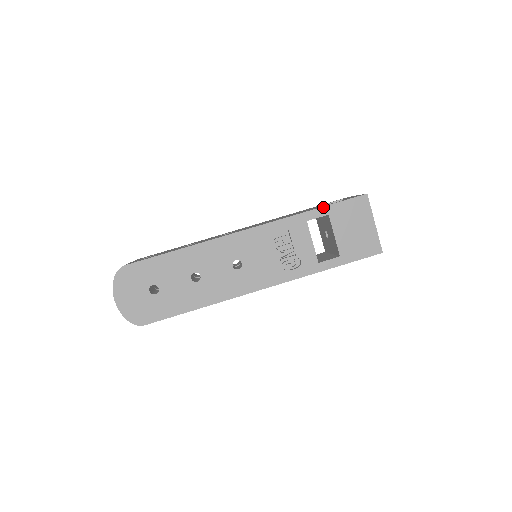
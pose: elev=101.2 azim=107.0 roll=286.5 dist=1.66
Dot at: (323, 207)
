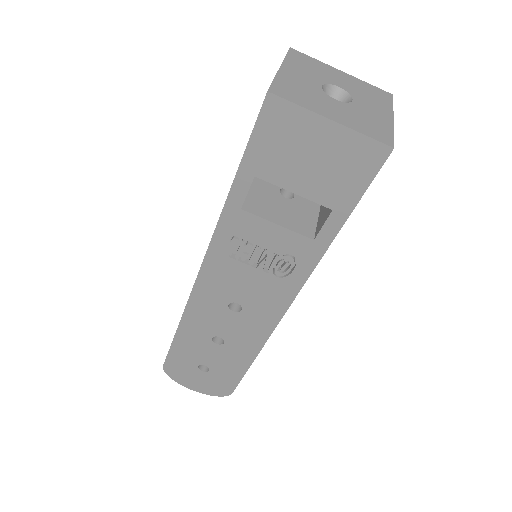
Dot at: (236, 174)
